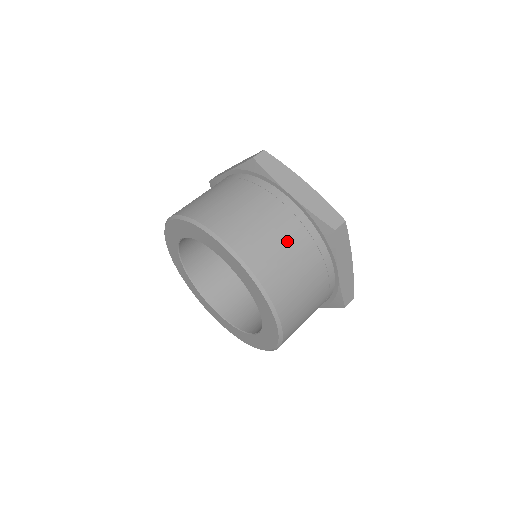
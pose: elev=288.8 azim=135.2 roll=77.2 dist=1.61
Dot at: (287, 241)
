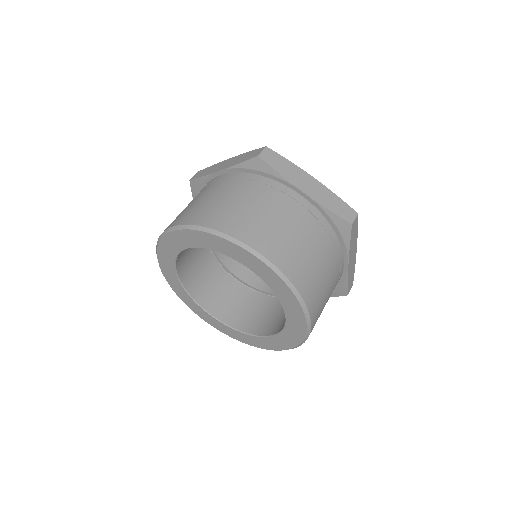
Dot at: (310, 241)
